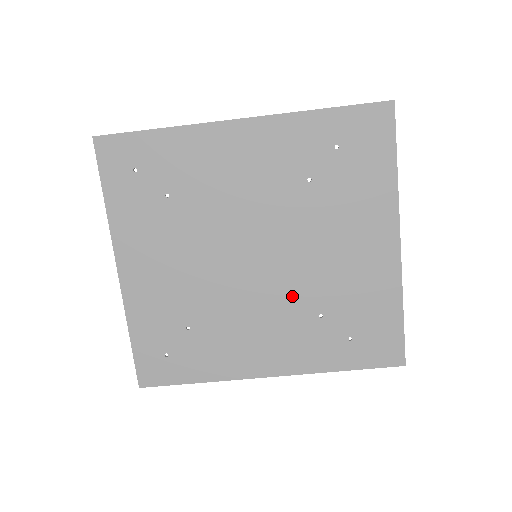
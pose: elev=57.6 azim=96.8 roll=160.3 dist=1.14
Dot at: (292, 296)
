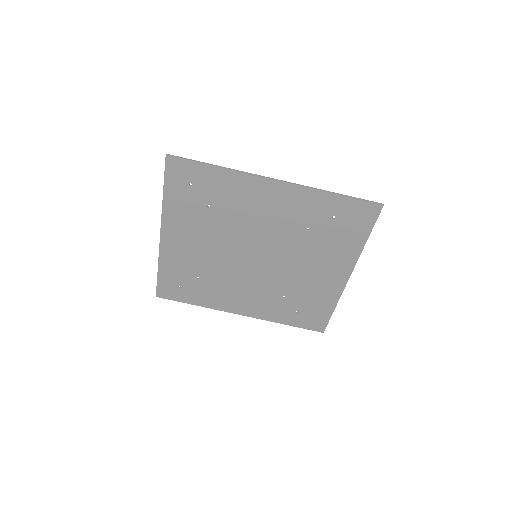
Dot at: (270, 282)
